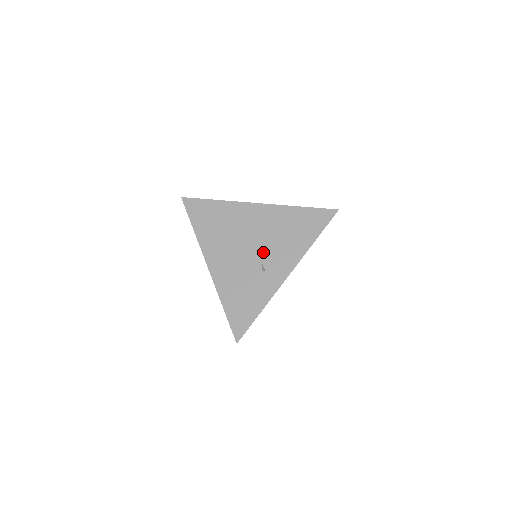
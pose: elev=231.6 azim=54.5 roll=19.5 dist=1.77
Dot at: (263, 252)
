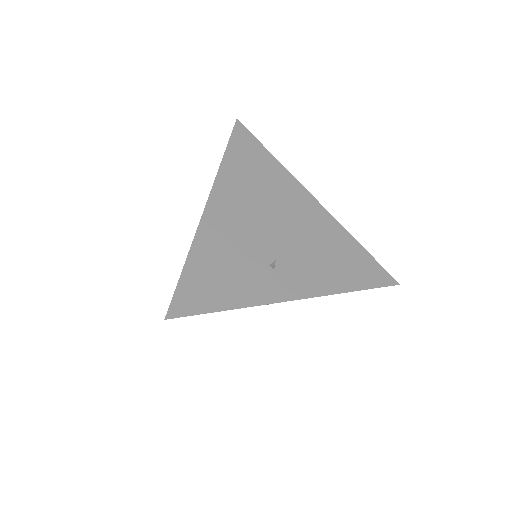
Dot at: (287, 248)
